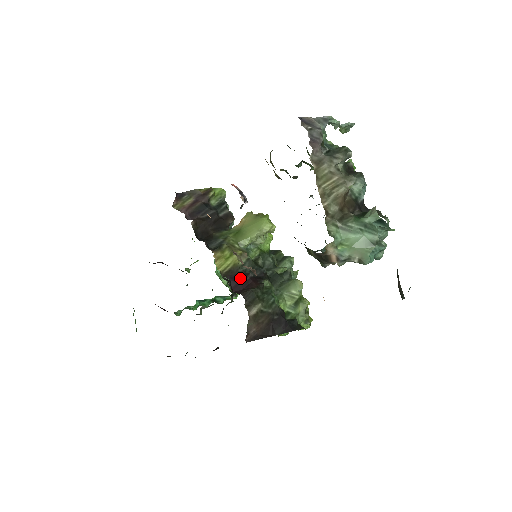
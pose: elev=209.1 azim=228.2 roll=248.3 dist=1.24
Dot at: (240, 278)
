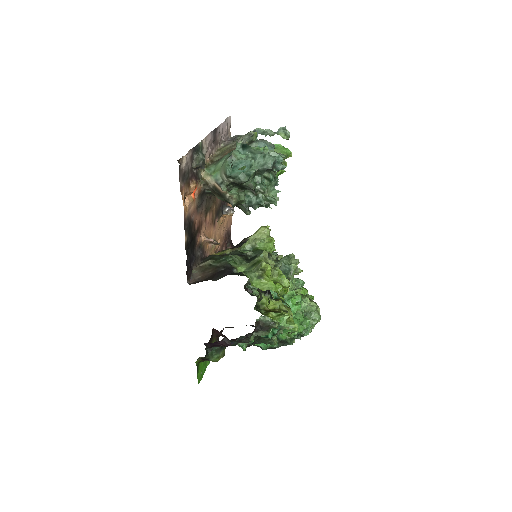
Dot at: occluded
